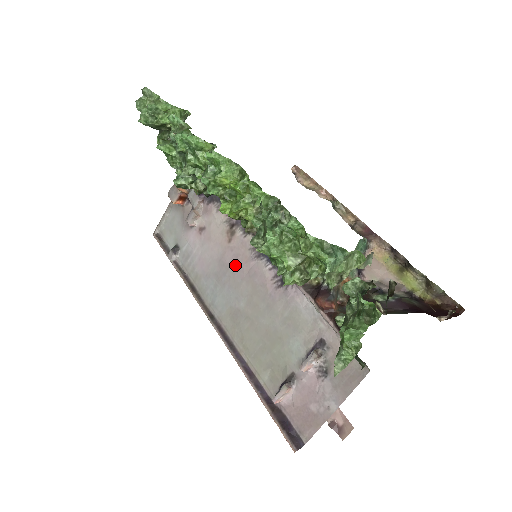
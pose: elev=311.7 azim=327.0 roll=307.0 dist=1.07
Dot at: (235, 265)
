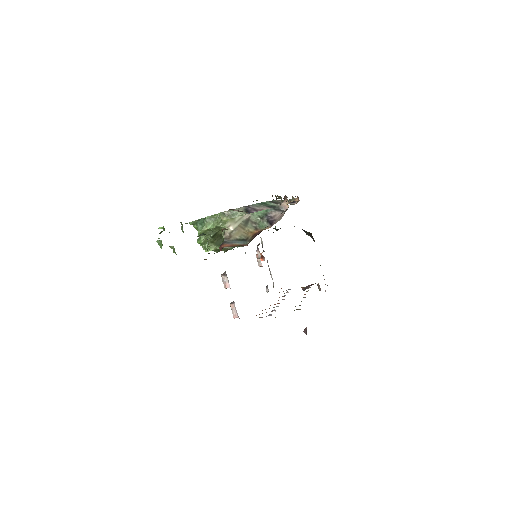
Dot at: occluded
